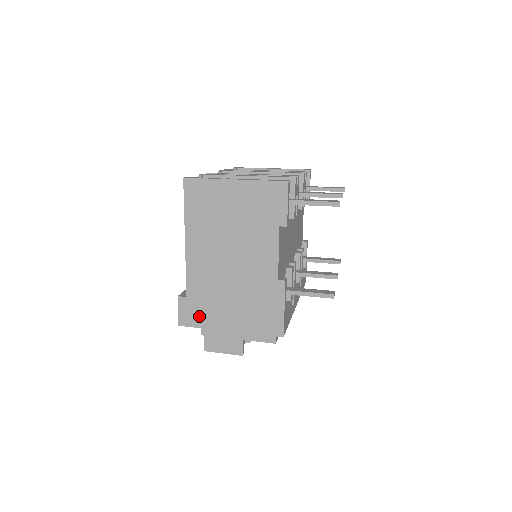
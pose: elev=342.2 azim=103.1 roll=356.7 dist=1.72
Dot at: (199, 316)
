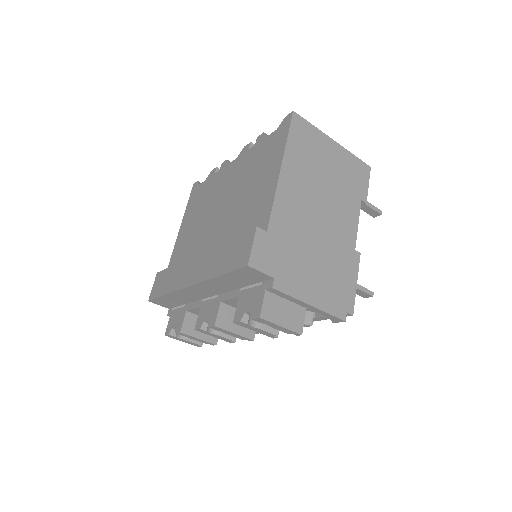
Dot at: (275, 261)
